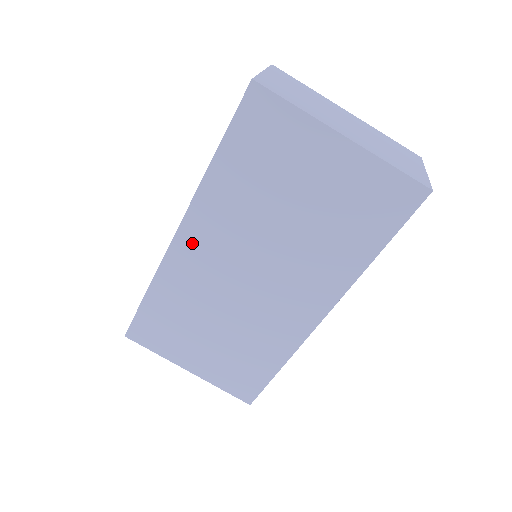
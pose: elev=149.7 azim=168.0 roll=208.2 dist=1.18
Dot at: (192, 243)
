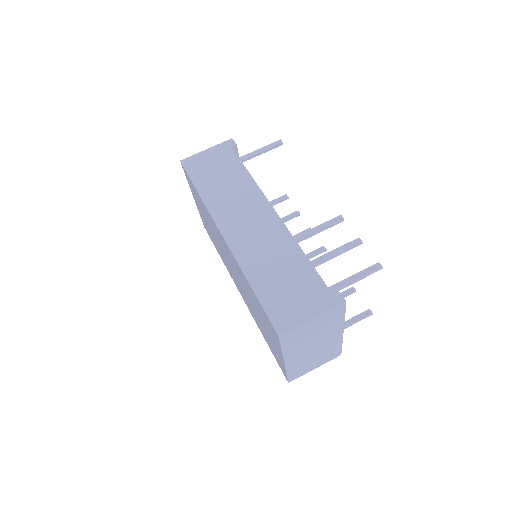
Dot at: (224, 243)
